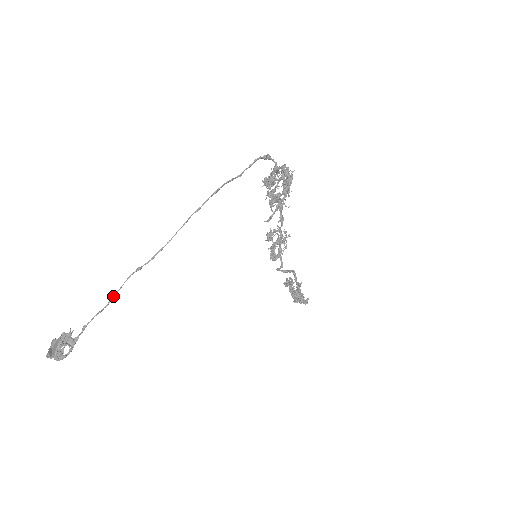
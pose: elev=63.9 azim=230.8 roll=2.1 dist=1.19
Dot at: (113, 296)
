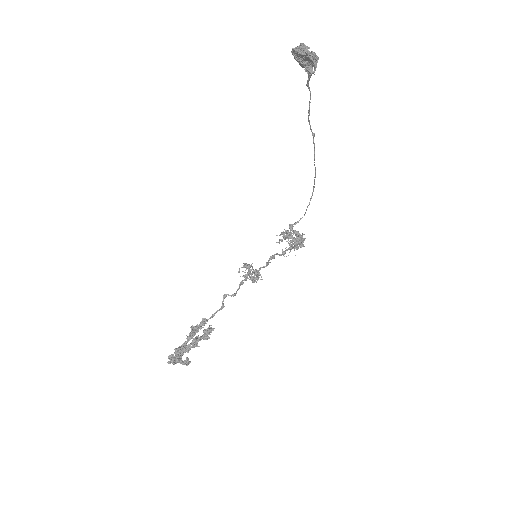
Dot at: (309, 113)
